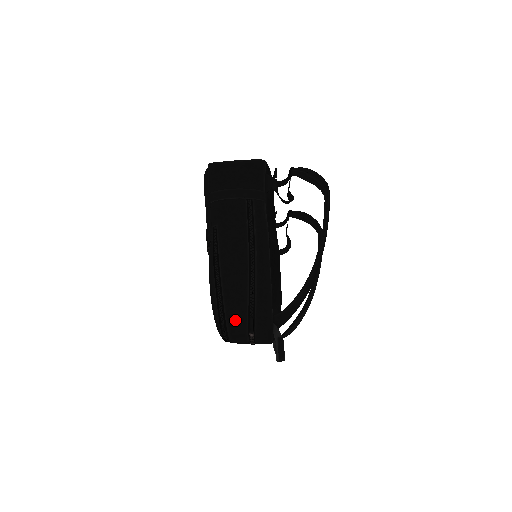
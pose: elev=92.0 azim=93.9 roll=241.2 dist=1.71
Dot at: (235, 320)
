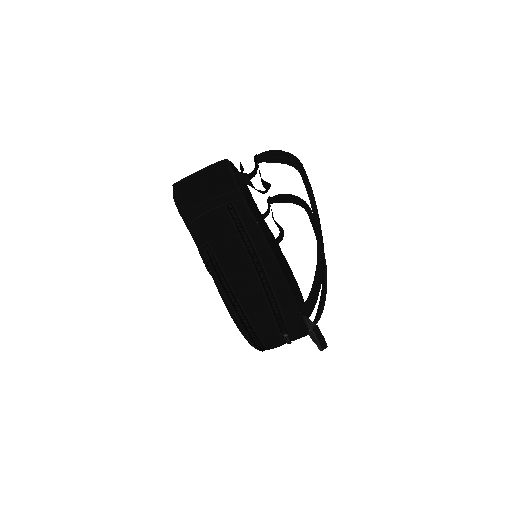
Dot at: (264, 328)
